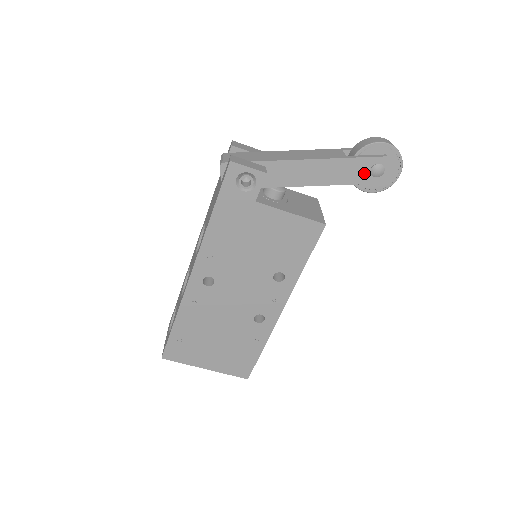
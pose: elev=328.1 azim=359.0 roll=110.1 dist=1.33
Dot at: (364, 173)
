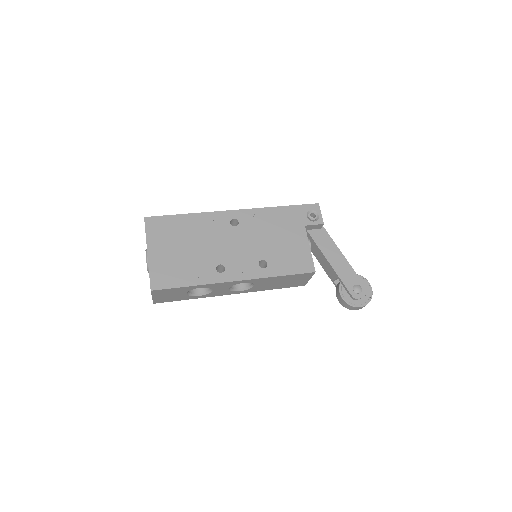
Dot at: (351, 283)
